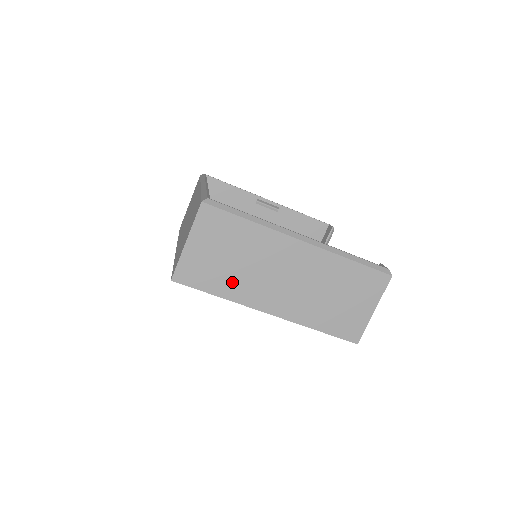
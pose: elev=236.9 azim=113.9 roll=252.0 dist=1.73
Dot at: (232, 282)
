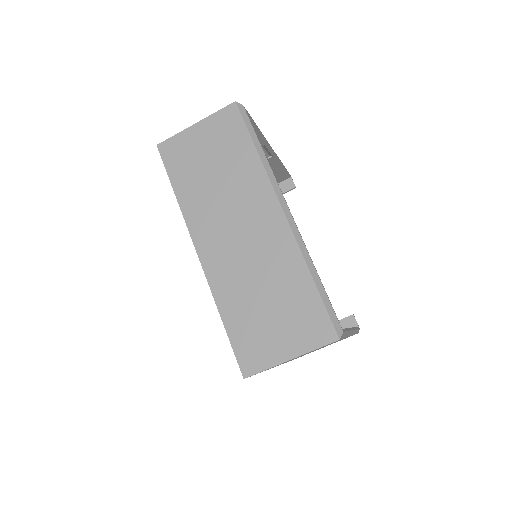
Dot at: occluded
